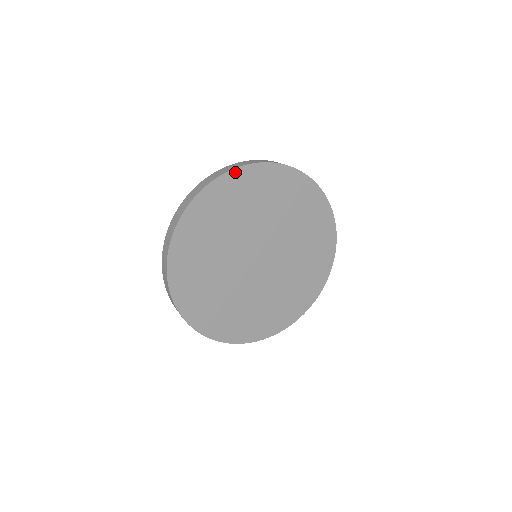
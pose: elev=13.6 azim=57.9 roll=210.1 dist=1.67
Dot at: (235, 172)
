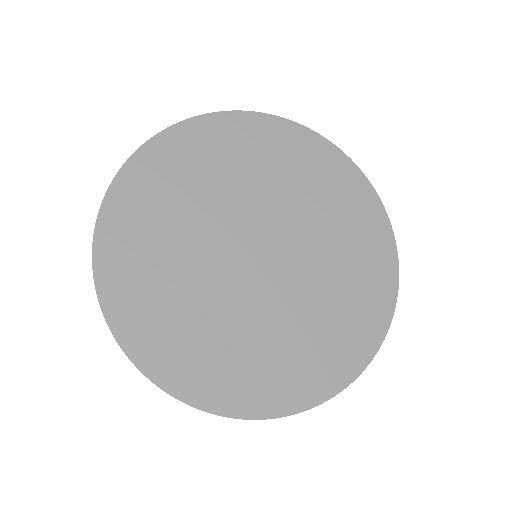
Dot at: (201, 120)
